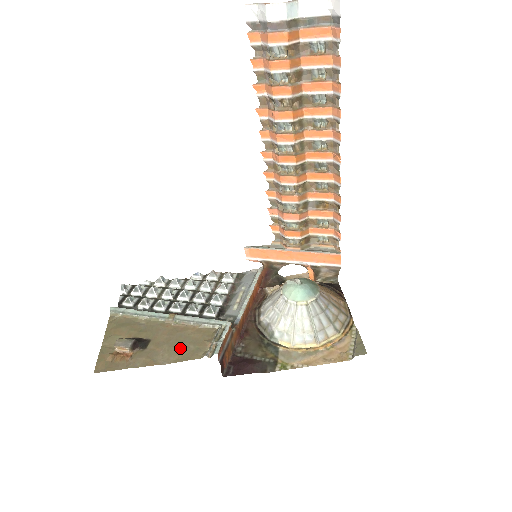
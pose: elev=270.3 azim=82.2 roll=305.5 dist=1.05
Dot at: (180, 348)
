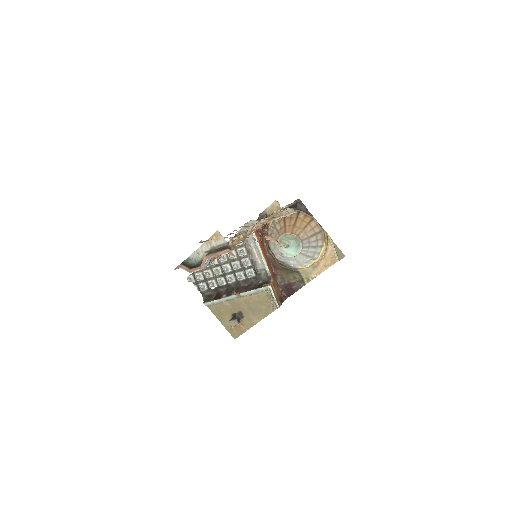
Dot at: (259, 310)
